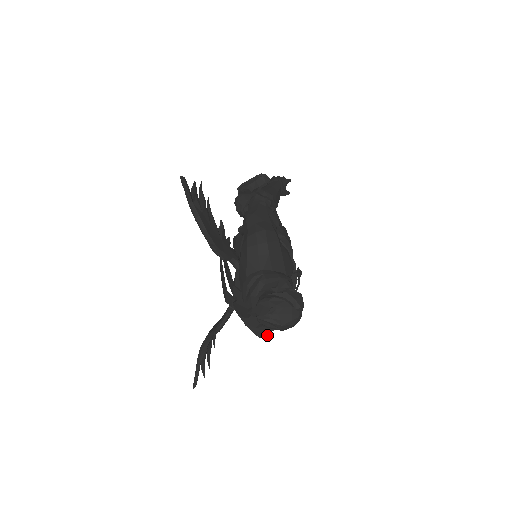
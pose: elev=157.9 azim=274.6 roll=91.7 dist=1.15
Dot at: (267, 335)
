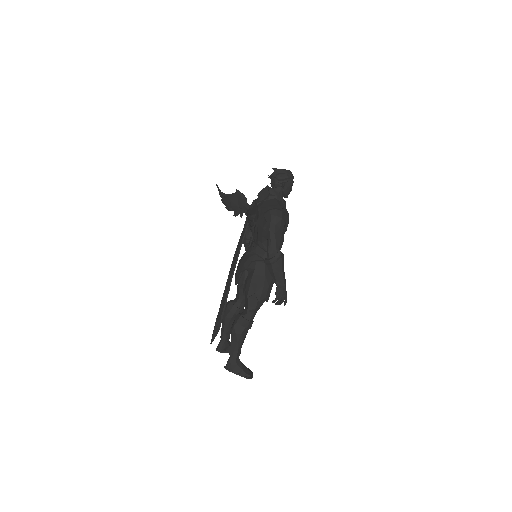
Dot at: (283, 208)
